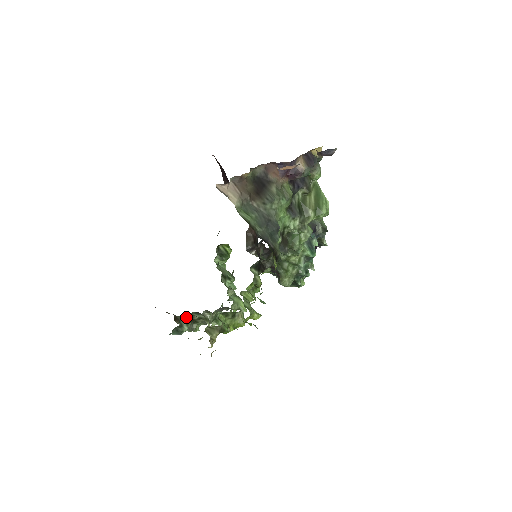
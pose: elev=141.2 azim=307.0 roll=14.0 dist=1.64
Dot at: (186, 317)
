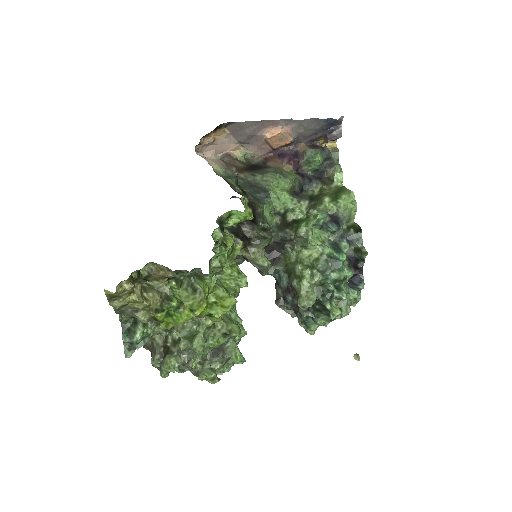
Dot at: occluded
